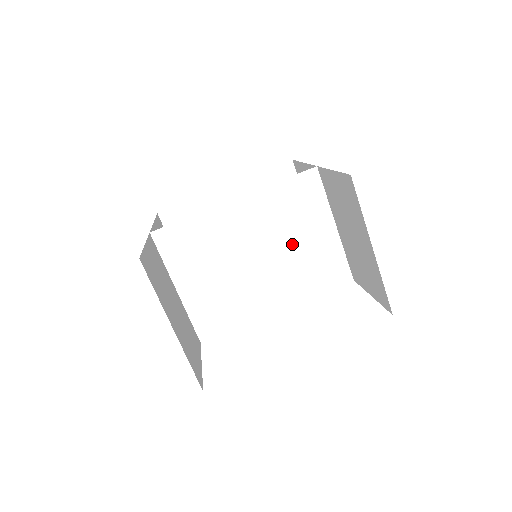
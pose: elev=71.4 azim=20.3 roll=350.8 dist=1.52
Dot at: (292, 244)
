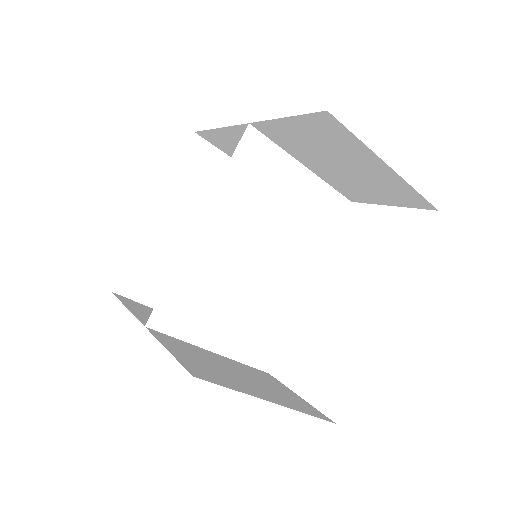
Dot at: (280, 217)
